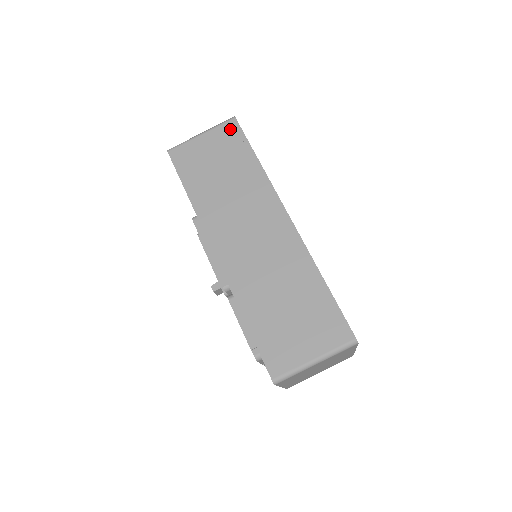
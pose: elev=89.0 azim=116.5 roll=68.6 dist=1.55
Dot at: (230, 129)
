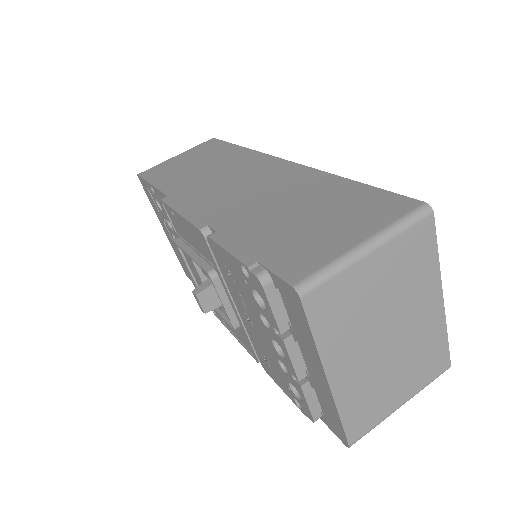
Dot at: (208, 144)
